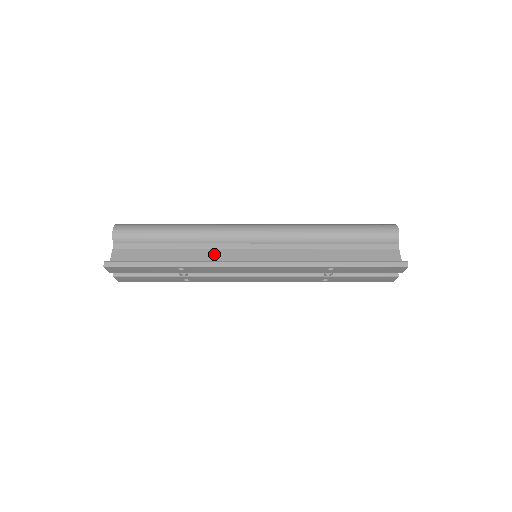
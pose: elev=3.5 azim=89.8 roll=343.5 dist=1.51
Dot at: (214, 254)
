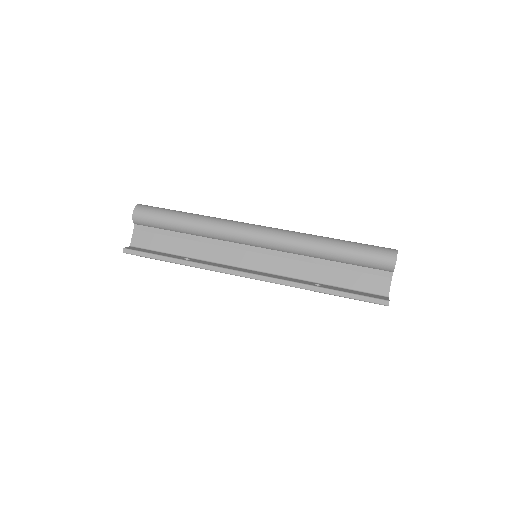
Dot at: (217, 251)
